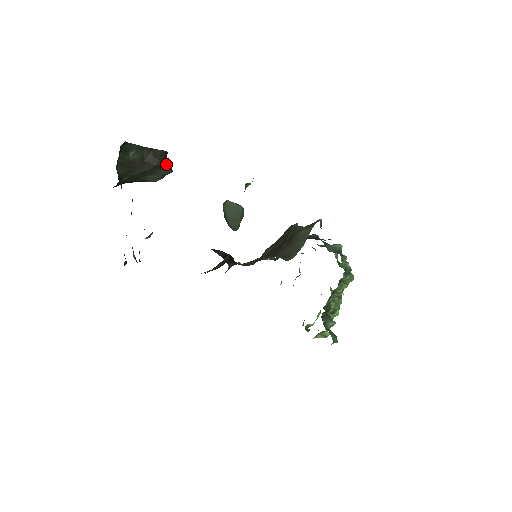
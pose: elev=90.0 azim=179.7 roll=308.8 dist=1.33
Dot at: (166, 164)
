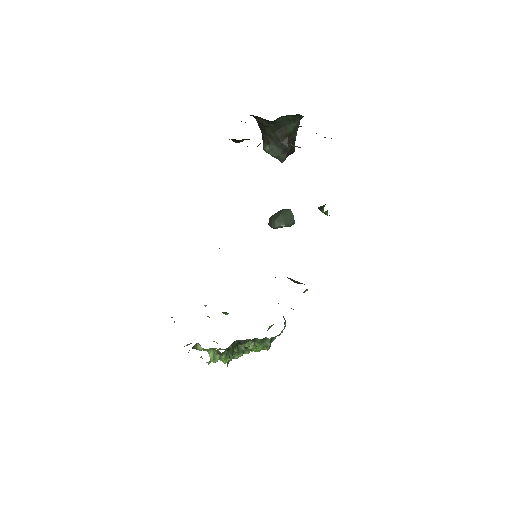
Dot at: (288, 155)
